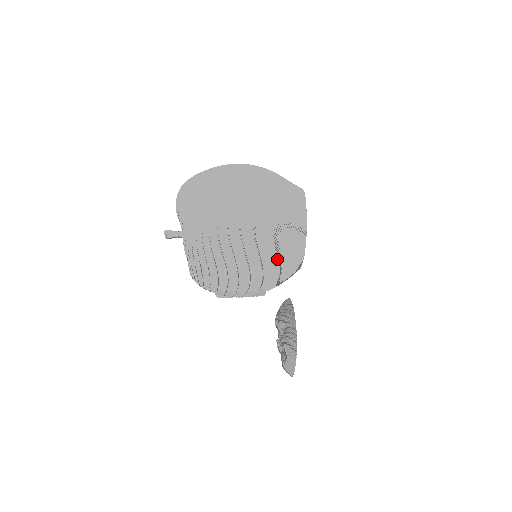
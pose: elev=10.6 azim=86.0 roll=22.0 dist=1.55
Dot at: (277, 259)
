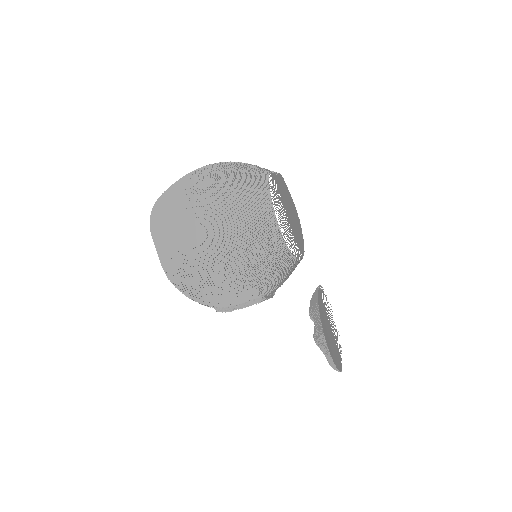
Dot at: (251, 264)
